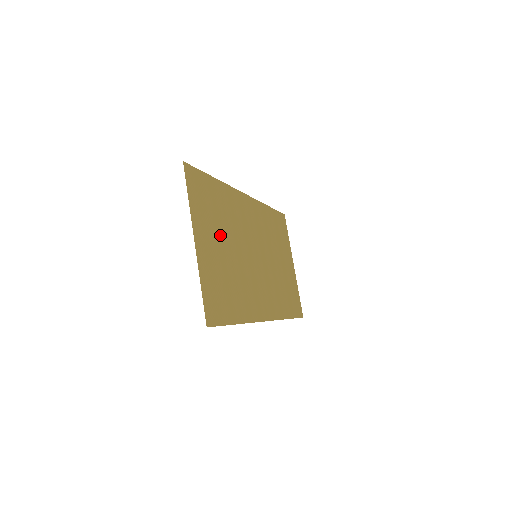
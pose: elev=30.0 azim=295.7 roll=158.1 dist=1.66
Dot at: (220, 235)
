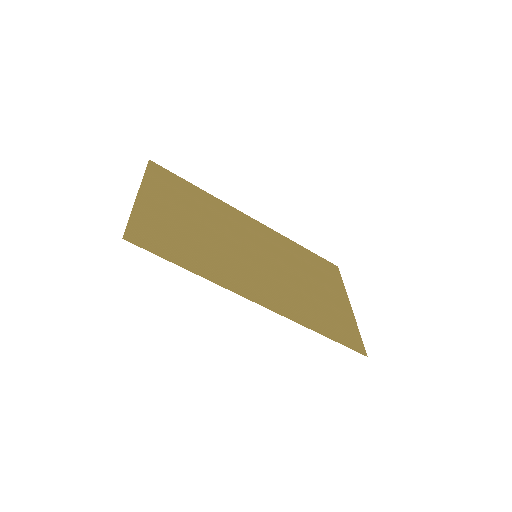
Dot at: (187, 212)
